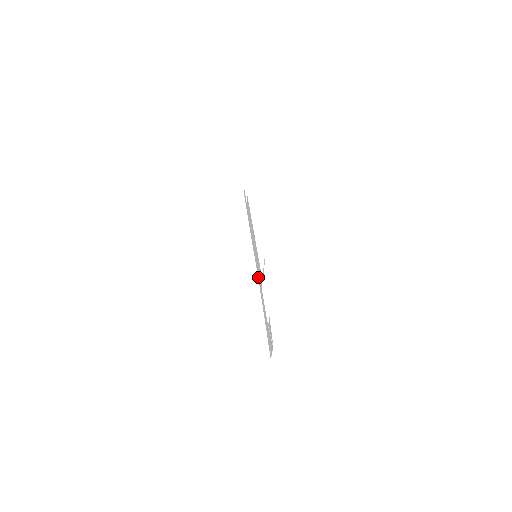
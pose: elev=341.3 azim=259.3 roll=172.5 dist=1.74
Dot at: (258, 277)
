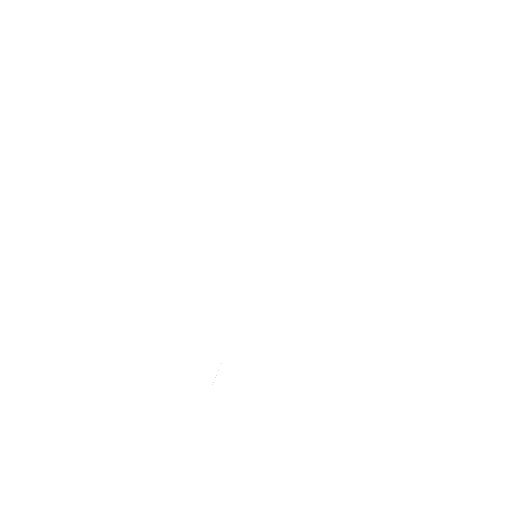
Dot at: occluded
